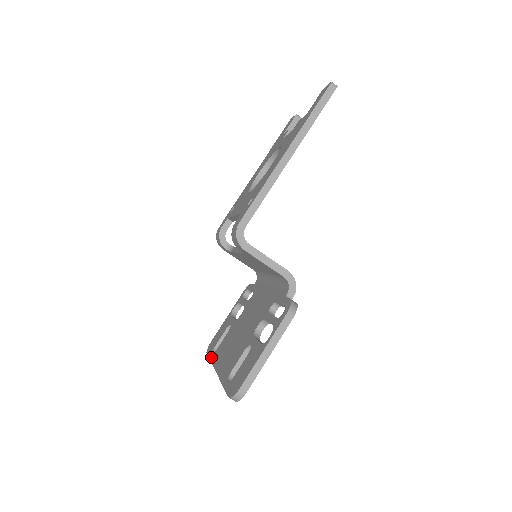
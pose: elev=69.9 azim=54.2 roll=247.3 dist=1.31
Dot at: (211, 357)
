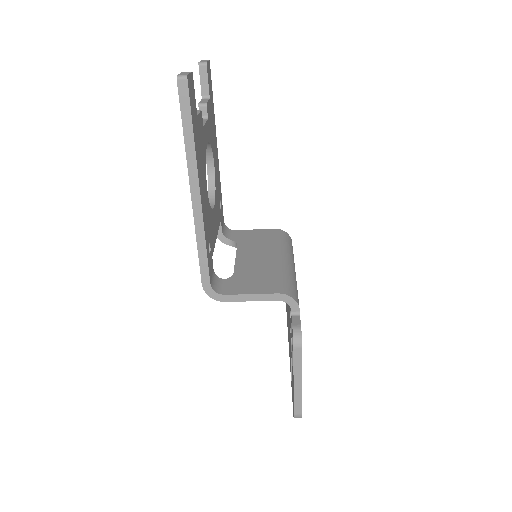
Dot at: (287, 326)
